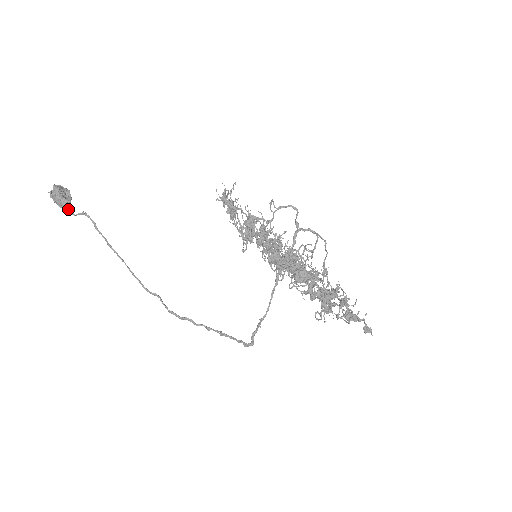
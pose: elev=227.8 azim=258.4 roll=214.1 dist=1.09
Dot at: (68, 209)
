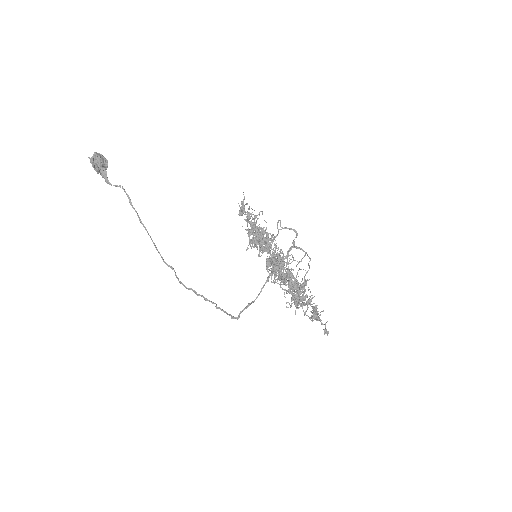
Dot at: (106, 179)
